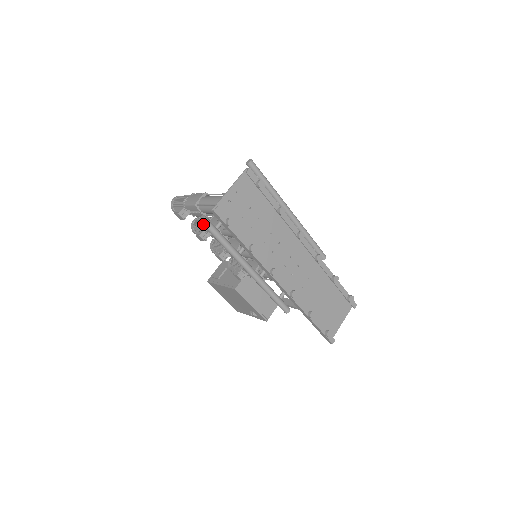
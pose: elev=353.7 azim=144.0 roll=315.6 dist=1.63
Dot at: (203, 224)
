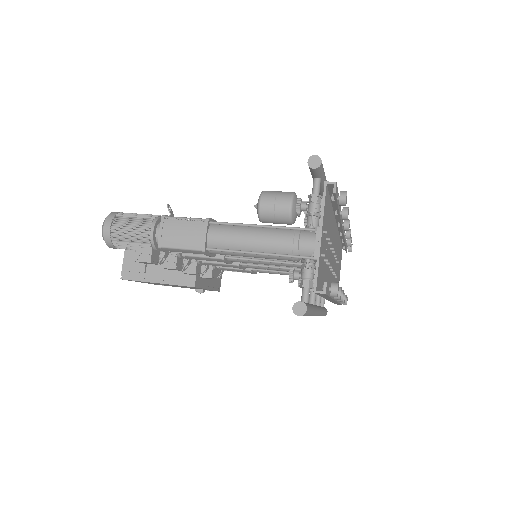
Dot at: occluded
